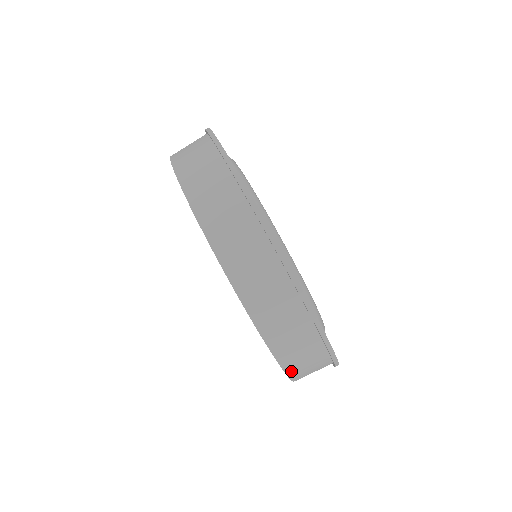
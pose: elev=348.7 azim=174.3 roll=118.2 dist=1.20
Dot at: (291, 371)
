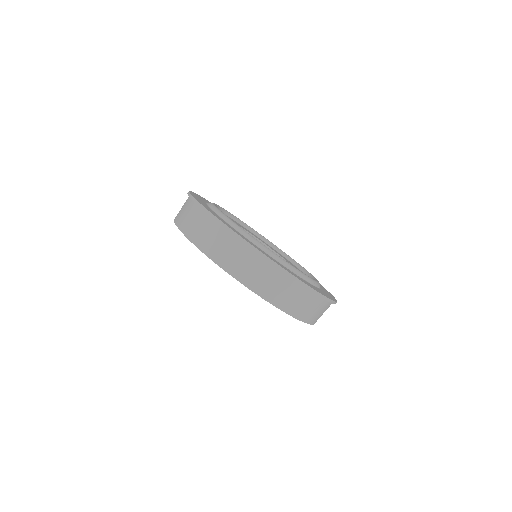
Dot at: occluded
